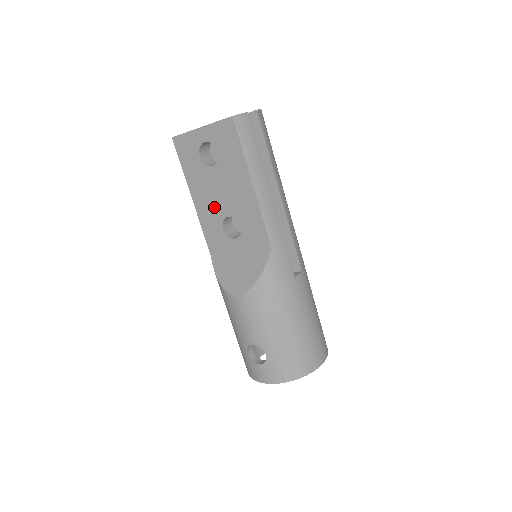
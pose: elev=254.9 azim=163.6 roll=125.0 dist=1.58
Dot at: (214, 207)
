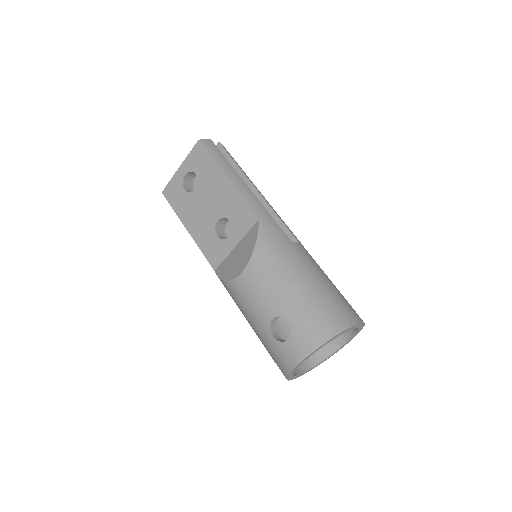
Dot at: (205, 222)
